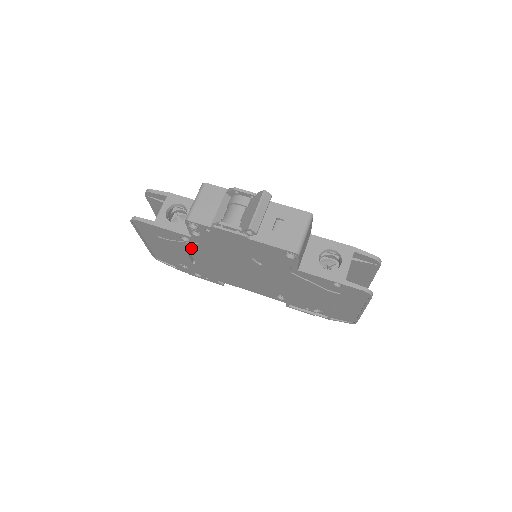
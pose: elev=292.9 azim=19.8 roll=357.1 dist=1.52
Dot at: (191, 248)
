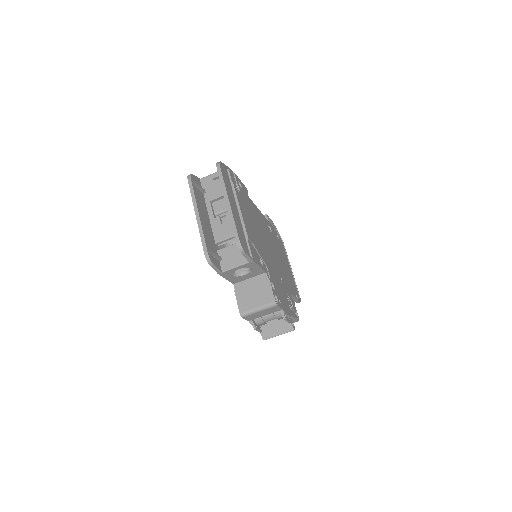
Dot at: occluded
